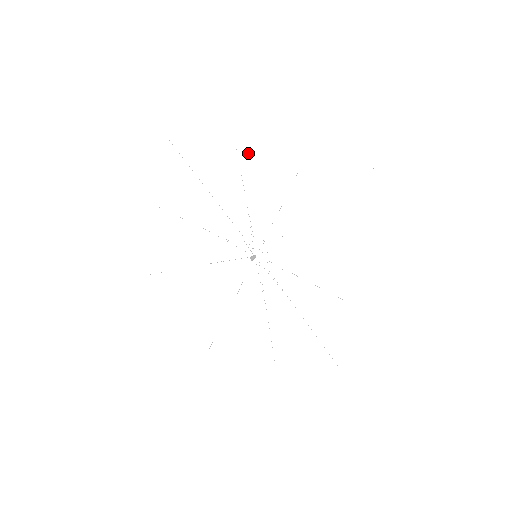
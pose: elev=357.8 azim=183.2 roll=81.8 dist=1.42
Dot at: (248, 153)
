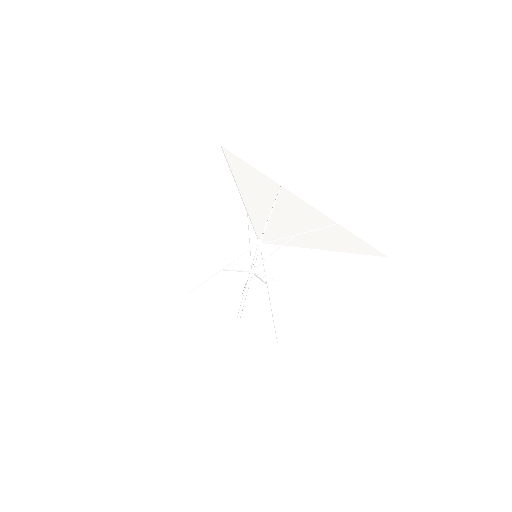
Dot at: (290, 195)
